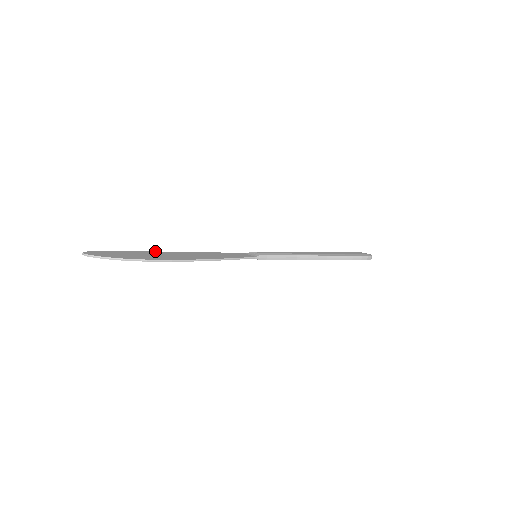
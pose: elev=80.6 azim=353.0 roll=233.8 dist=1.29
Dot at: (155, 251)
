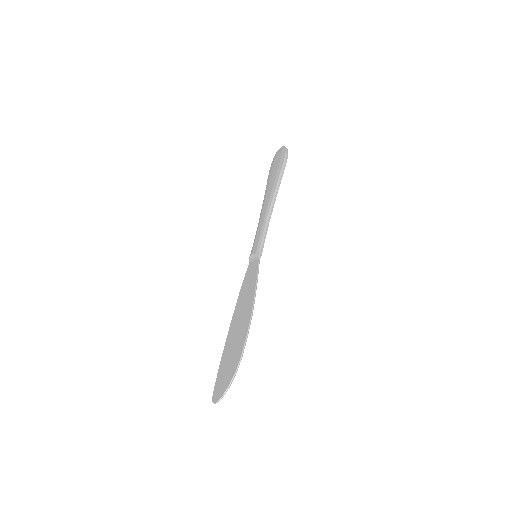
Dot at: occluded
